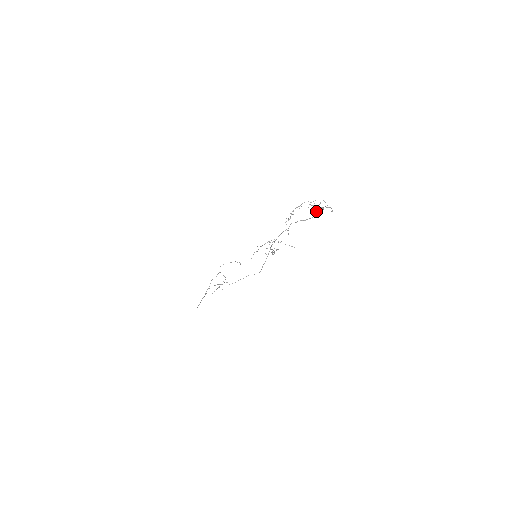
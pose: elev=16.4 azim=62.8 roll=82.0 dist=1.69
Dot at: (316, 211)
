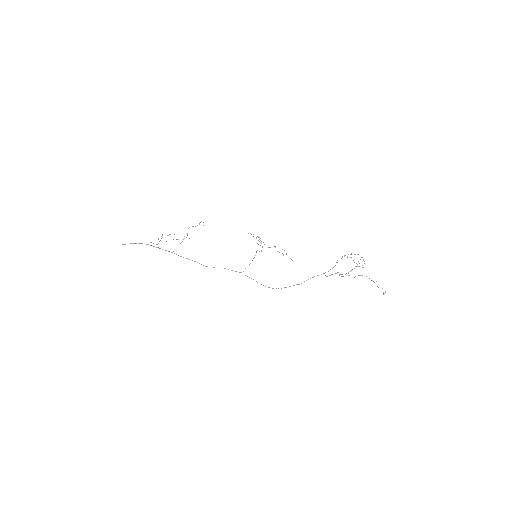
Dot at: occluded
